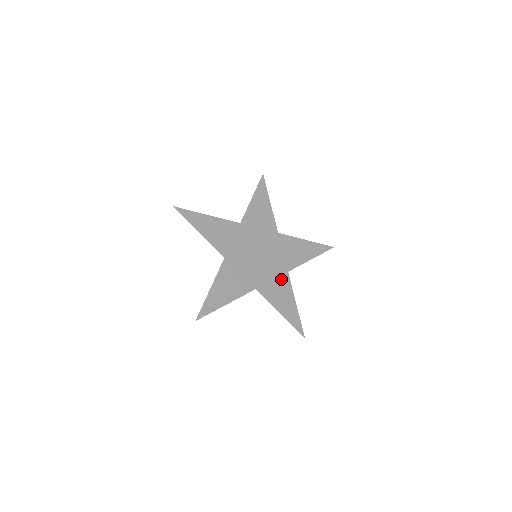
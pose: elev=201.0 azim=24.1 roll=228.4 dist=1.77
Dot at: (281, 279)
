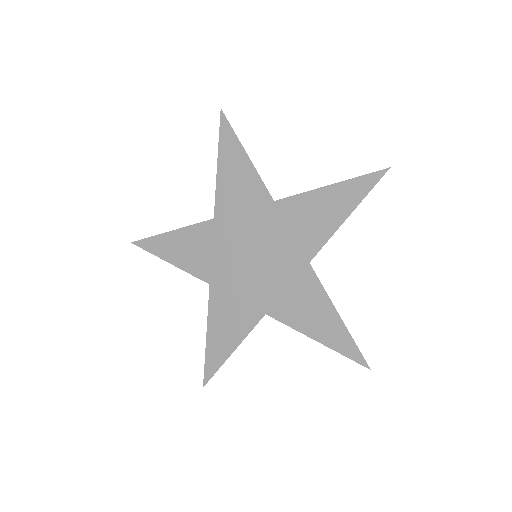
Dot at: (301, 281)
